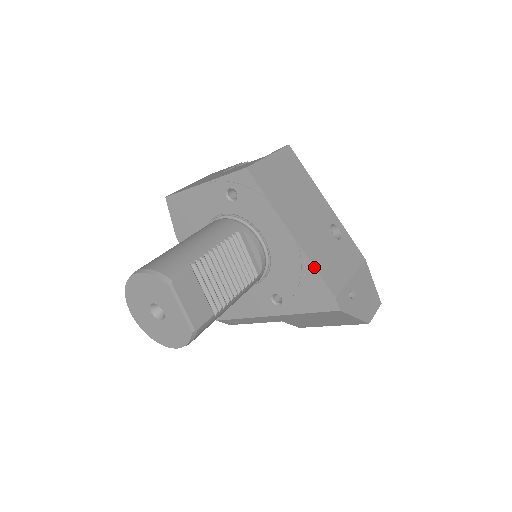
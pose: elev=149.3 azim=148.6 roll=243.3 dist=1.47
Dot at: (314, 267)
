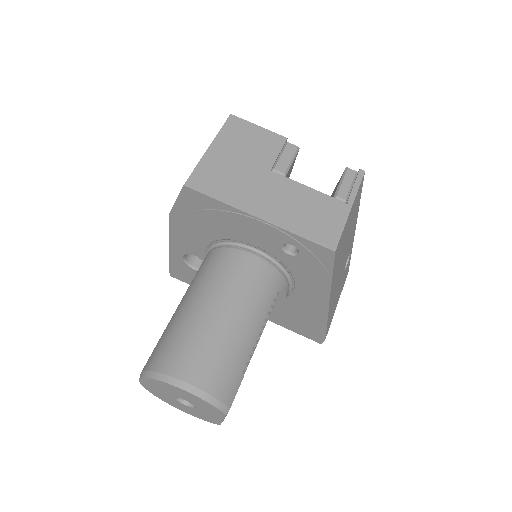
Dot at: (327, 323)
